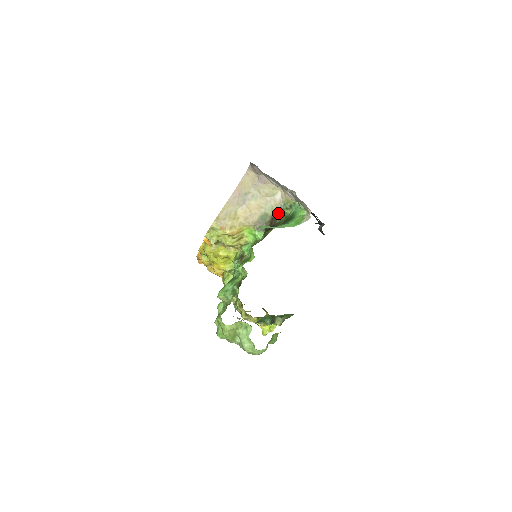
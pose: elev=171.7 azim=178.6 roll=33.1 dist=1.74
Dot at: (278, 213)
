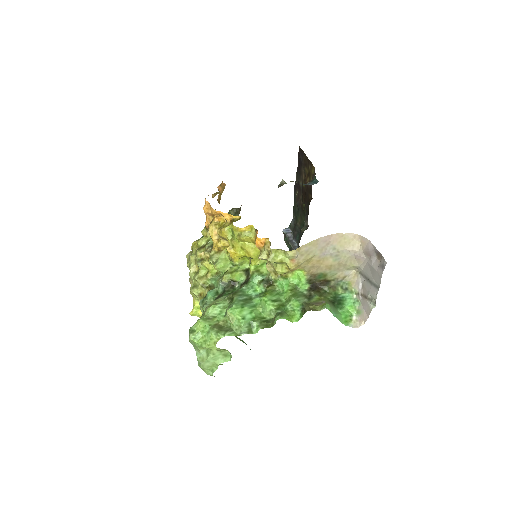
Dot at: (333, 283)
